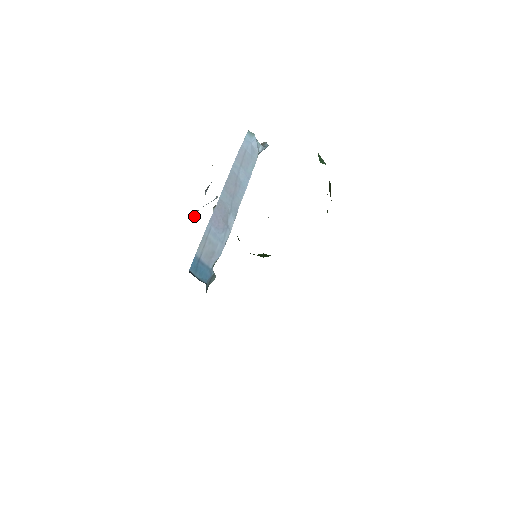
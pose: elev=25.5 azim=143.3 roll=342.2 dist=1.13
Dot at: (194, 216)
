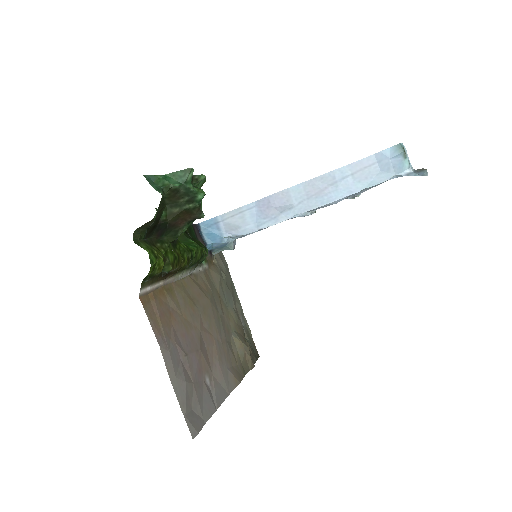
Dot at: occluded
